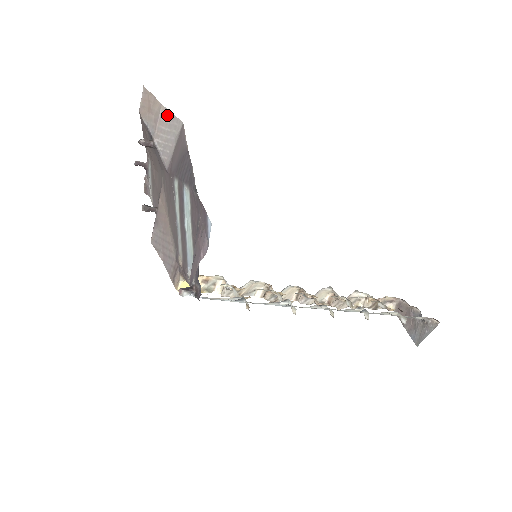
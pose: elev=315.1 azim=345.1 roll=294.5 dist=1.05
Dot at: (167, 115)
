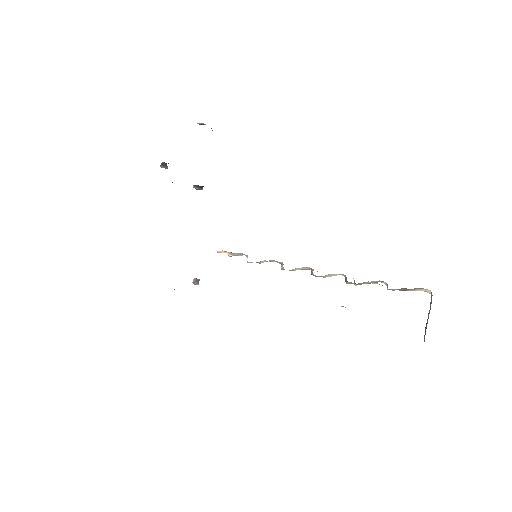
Dot at: occluded
